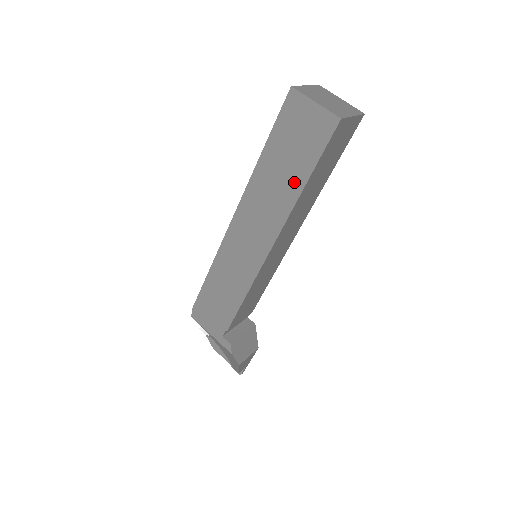
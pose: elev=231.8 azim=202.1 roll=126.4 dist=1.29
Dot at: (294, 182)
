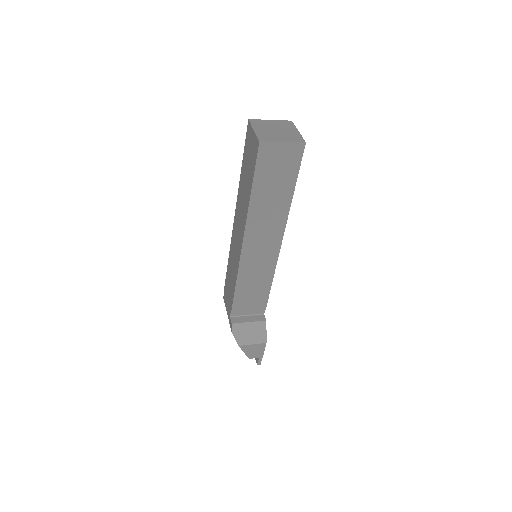
Dot at: (248, 191)
